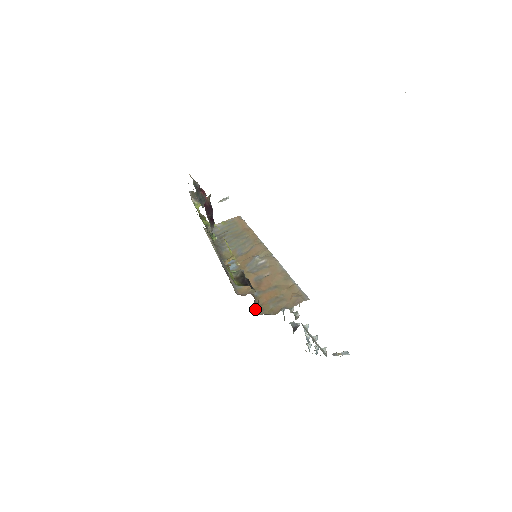
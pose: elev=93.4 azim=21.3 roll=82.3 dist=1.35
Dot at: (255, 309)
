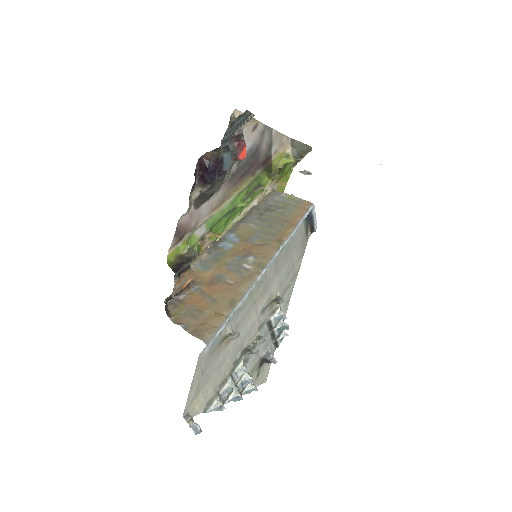
Dot at: (174, 299)
